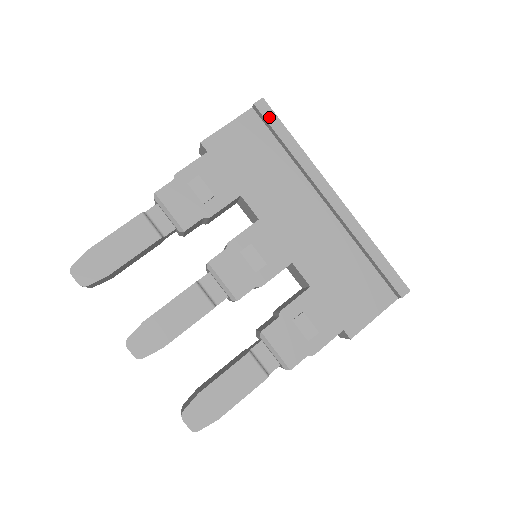
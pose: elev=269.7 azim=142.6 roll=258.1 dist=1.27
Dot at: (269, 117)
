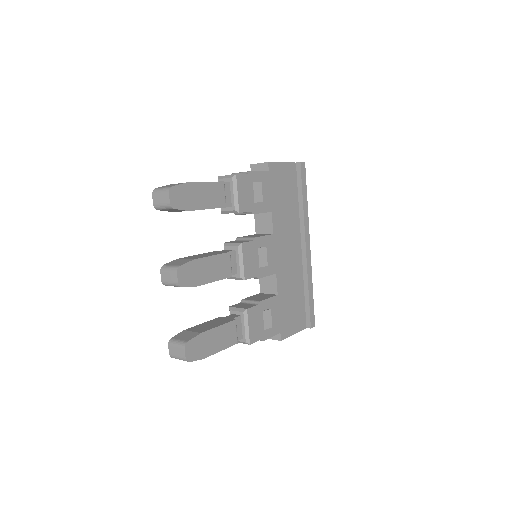
Dot at: (303, 176)
